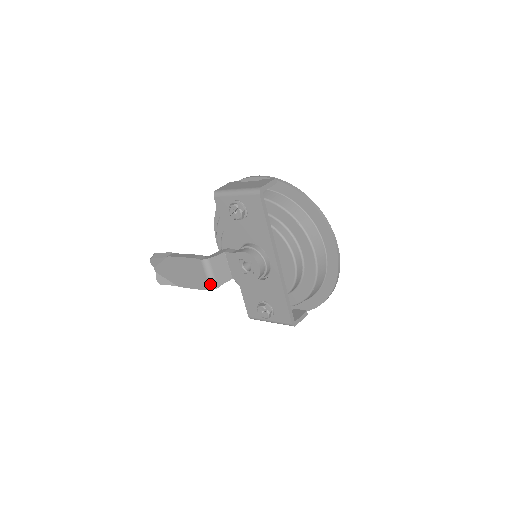
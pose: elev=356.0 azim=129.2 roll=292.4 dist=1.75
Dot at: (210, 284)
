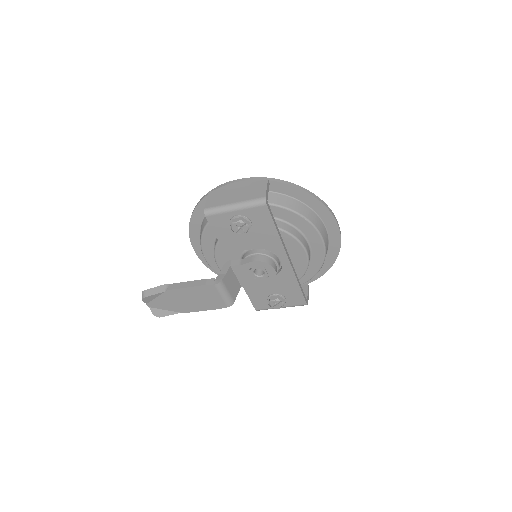
Dot at: (227, 302)
